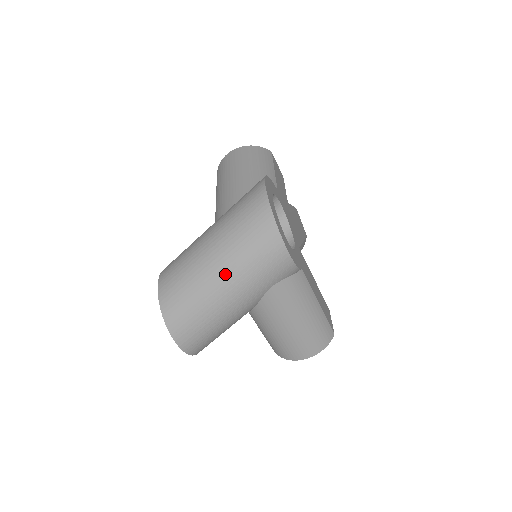
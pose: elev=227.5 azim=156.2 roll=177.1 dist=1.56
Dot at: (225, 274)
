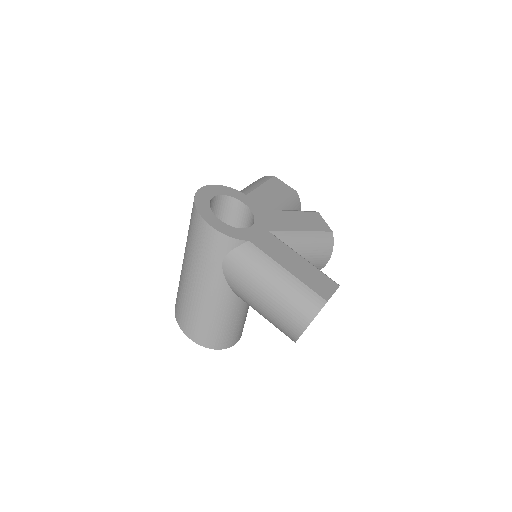
Dot at: (188, 263)
